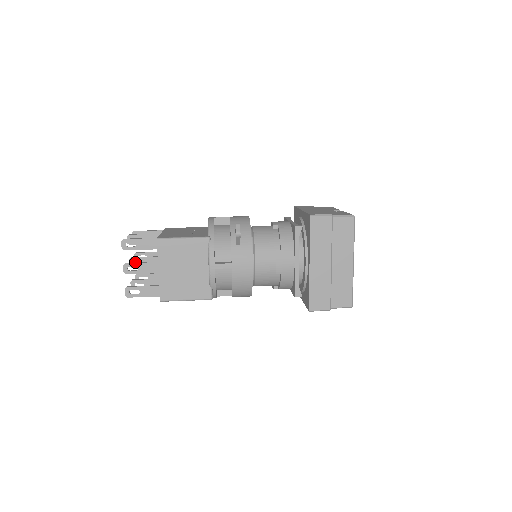
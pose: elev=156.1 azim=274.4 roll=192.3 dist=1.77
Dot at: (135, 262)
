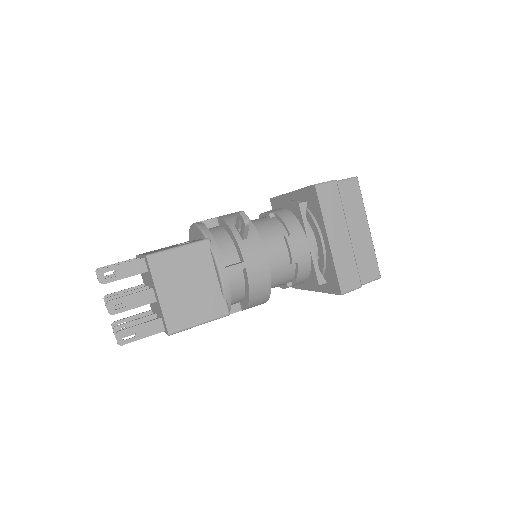
Dot at: occluded
